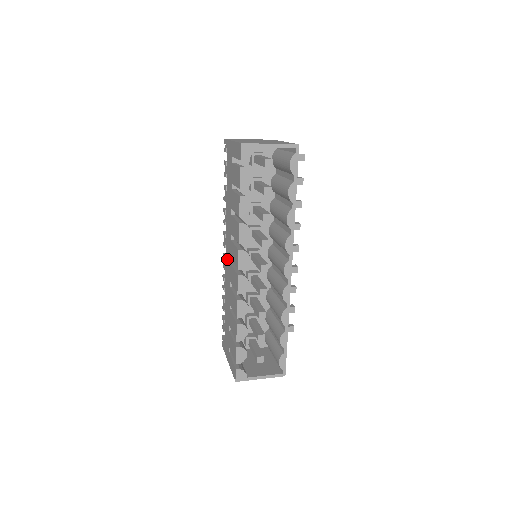
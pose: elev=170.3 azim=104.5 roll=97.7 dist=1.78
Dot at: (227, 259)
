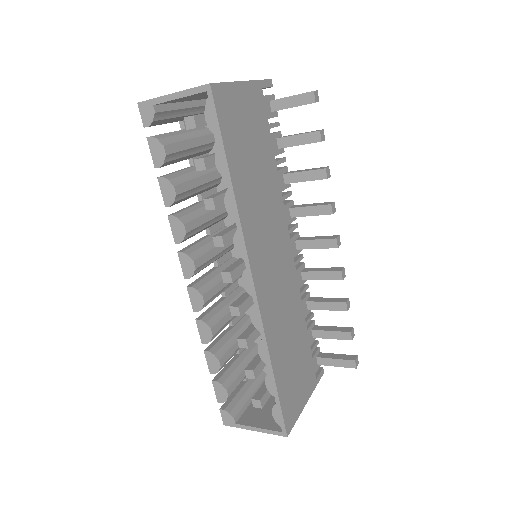
Dot at: occluded
